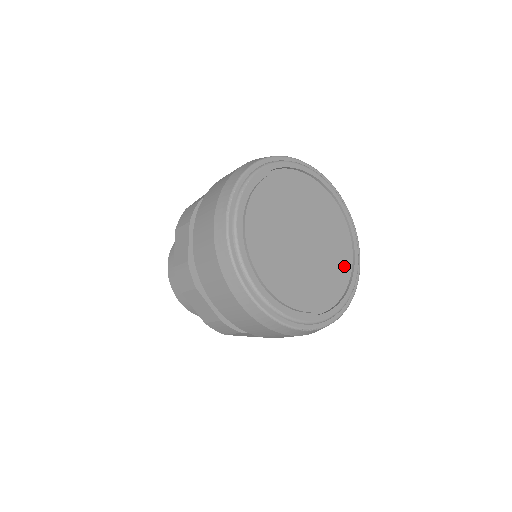
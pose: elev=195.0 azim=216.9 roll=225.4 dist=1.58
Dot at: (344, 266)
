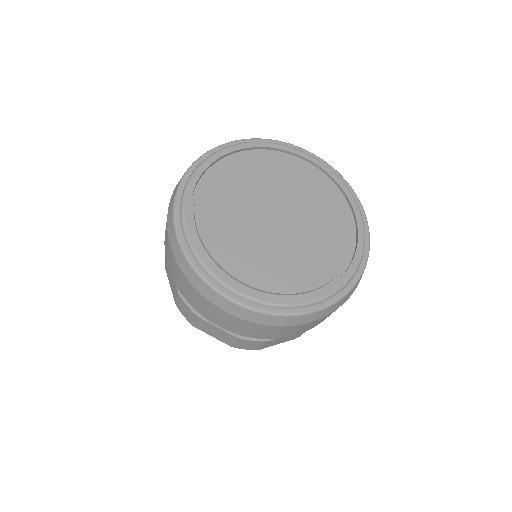
Dot at: (342, 223)
